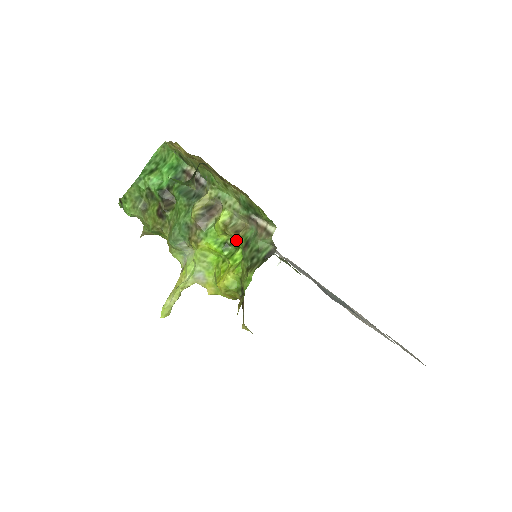
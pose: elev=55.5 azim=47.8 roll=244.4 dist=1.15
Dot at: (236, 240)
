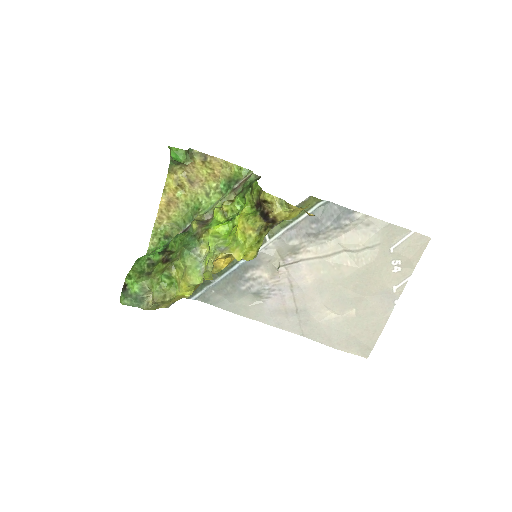
Dot at: (233, 204)
